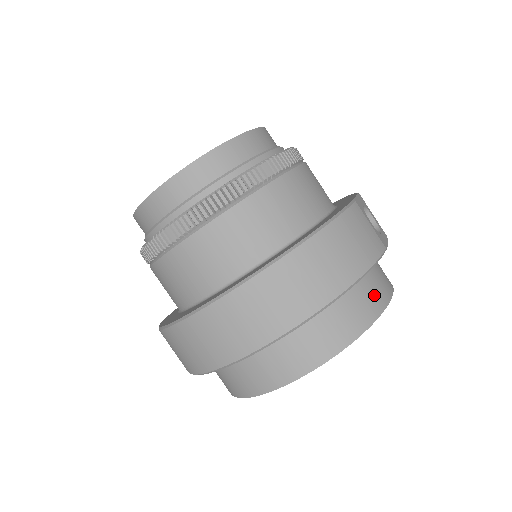
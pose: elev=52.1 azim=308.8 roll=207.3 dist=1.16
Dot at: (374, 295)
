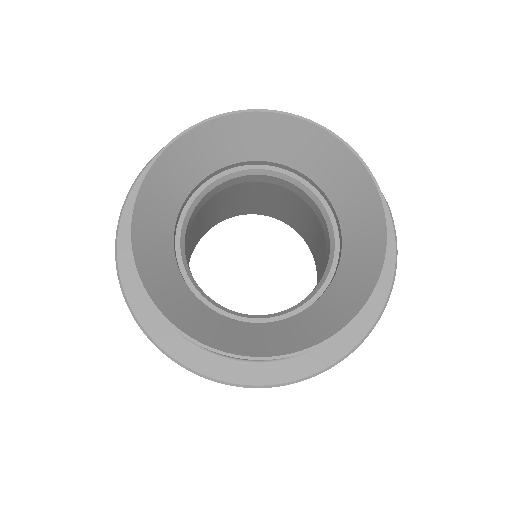
Dot at: occluded
